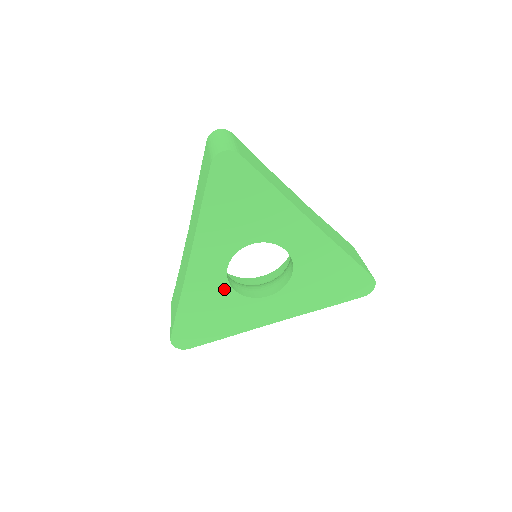
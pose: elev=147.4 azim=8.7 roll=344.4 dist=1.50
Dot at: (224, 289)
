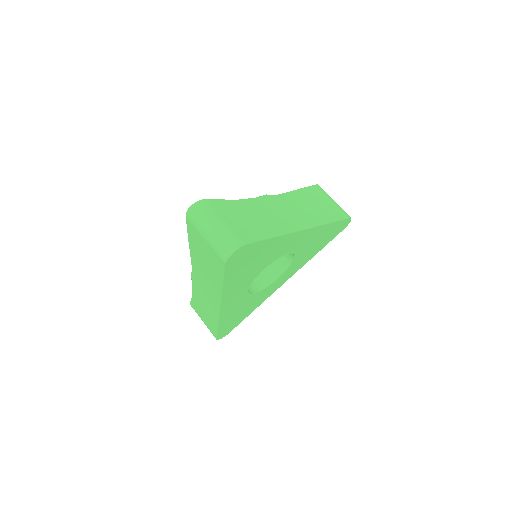
Dot at: (248, 298)
